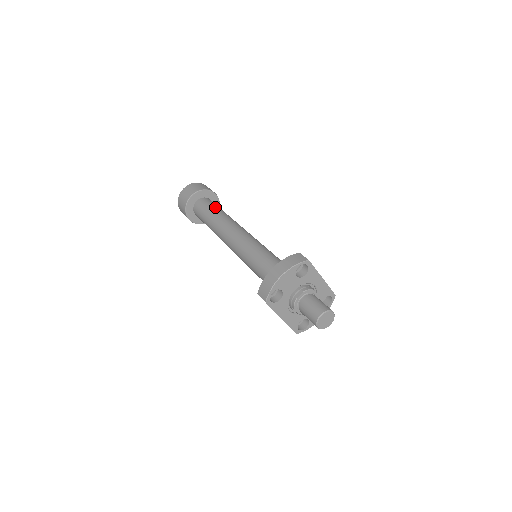
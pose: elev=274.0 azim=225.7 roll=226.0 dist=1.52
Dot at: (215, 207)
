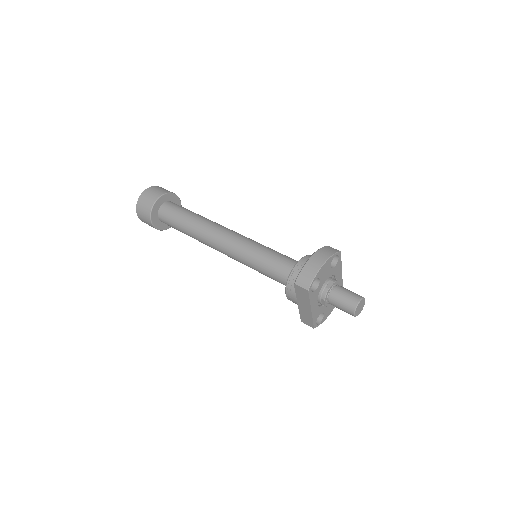
Dot at: (189, 210)
